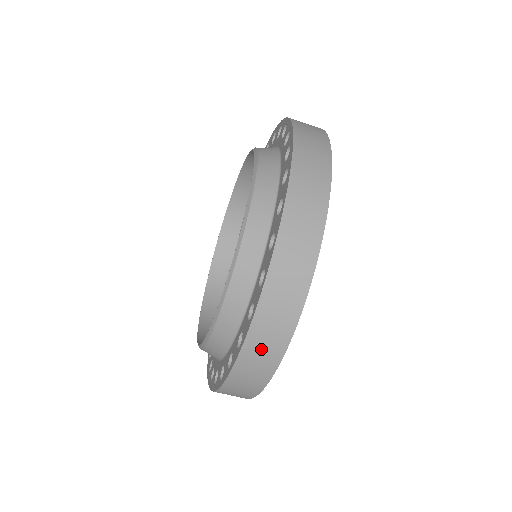
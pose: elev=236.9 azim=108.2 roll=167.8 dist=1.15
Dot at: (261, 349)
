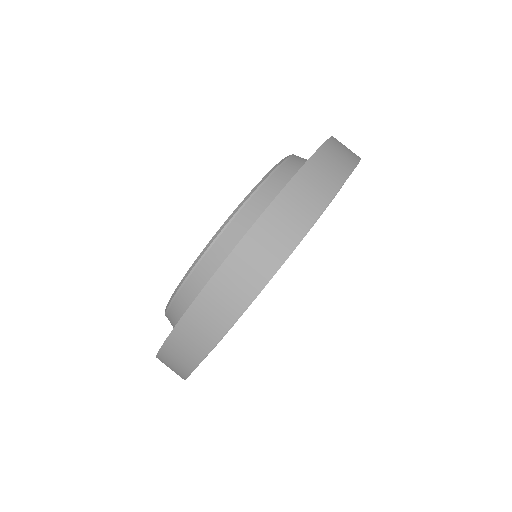
Dot at: (304, 194)
